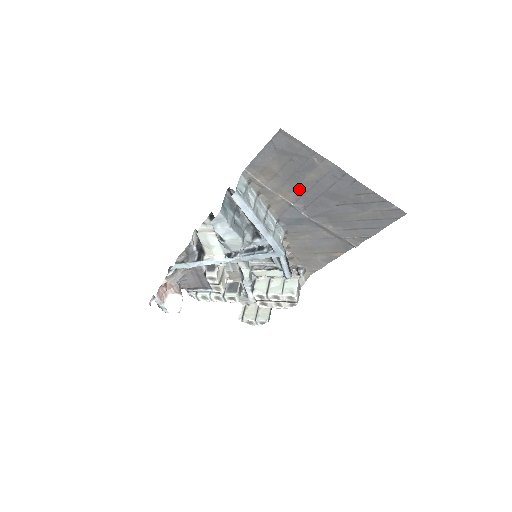
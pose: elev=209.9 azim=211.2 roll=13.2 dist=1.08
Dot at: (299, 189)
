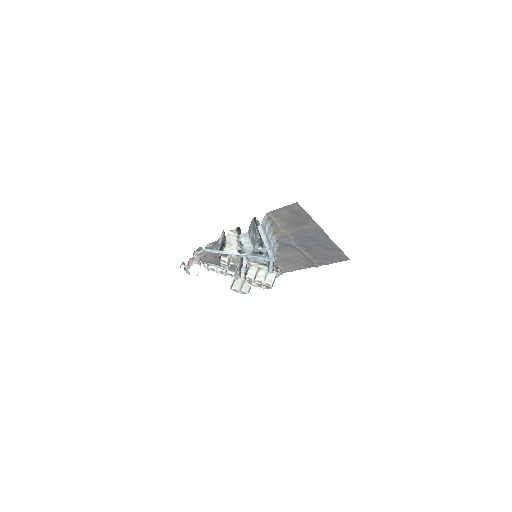
Dot at: (295, 230)
